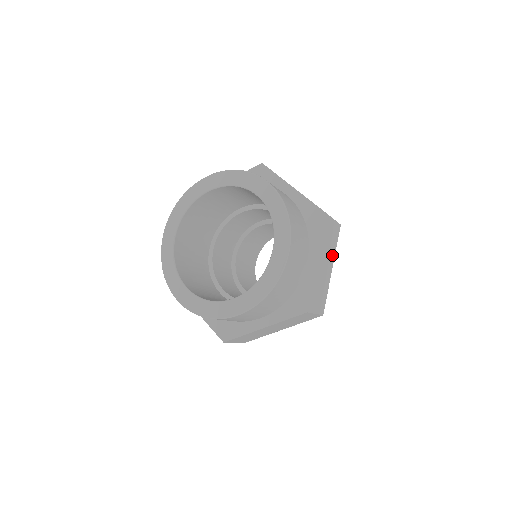
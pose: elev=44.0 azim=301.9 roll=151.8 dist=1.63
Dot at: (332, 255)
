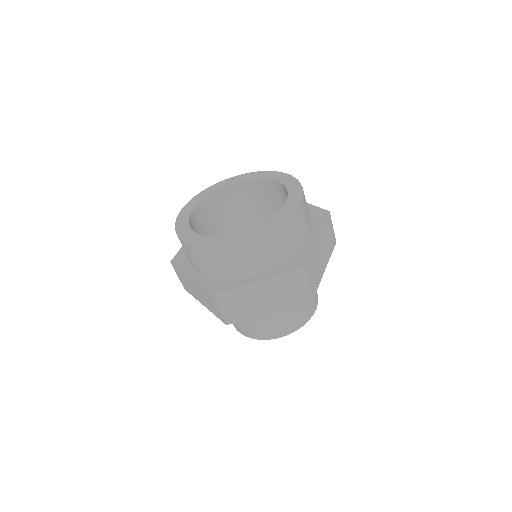
Dot at: (327, 255)
